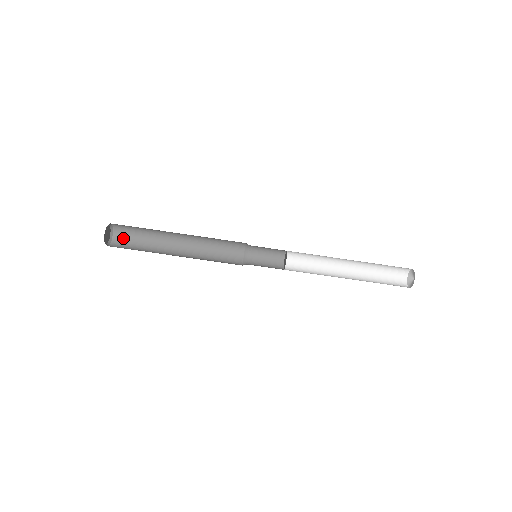
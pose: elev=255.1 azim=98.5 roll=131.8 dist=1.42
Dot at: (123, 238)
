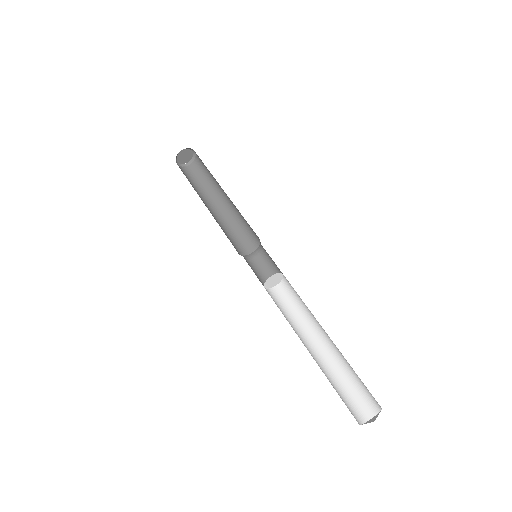
Dot at: (184, 172)
